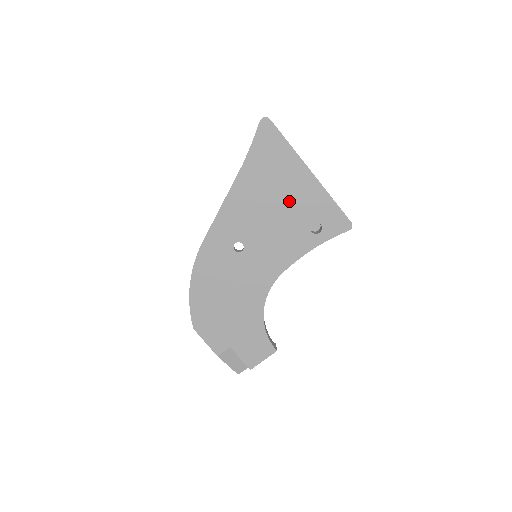
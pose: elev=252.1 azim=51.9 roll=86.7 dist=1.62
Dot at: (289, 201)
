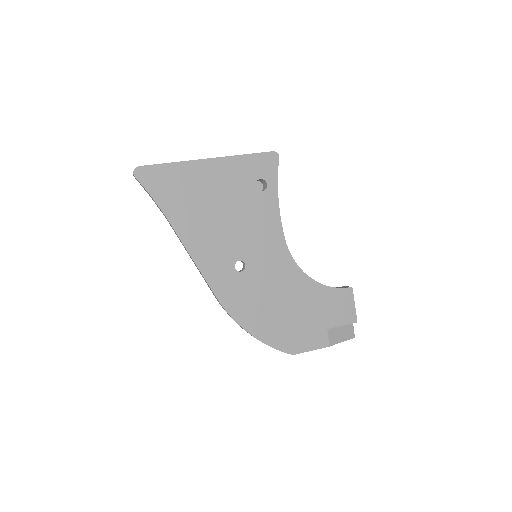
Dot at: (223, 194)
